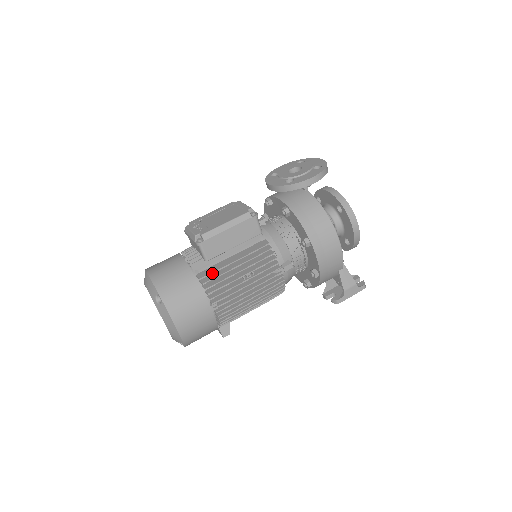
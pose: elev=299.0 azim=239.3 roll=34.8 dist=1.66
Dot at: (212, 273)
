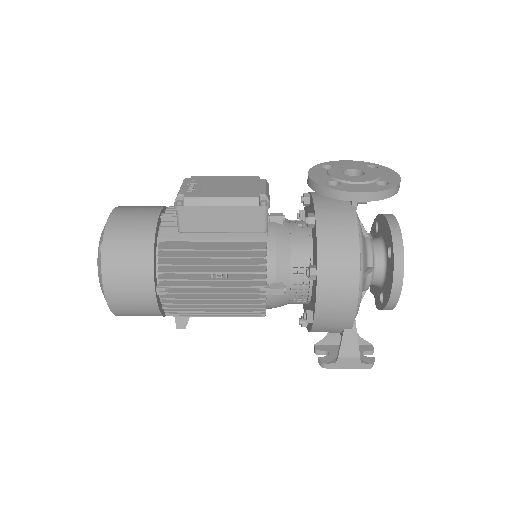
Dot at: (176, 250)
